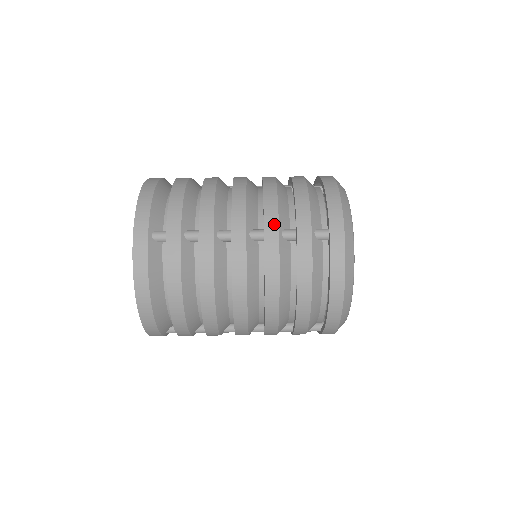
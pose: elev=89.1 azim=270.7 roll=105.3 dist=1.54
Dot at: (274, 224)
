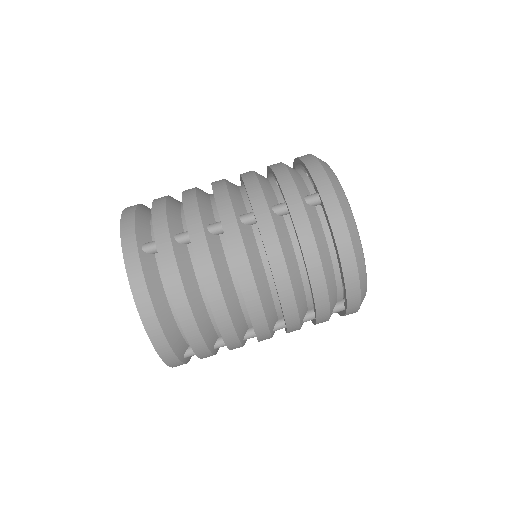
Dot at: (262, 202)
